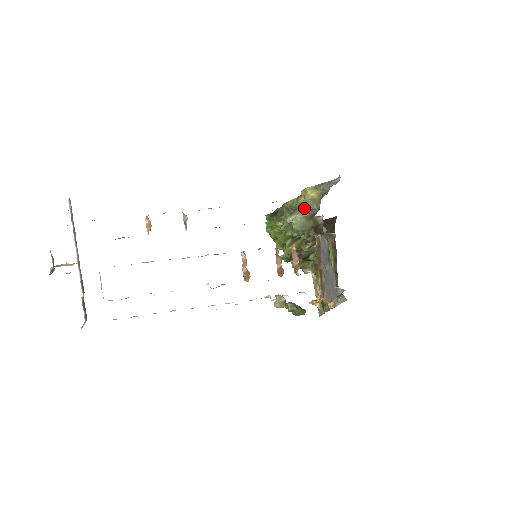
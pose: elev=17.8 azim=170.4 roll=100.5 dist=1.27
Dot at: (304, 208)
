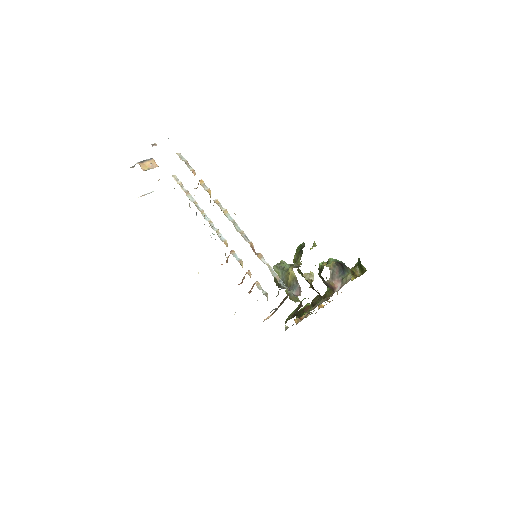
Dot at: (284, 276)
